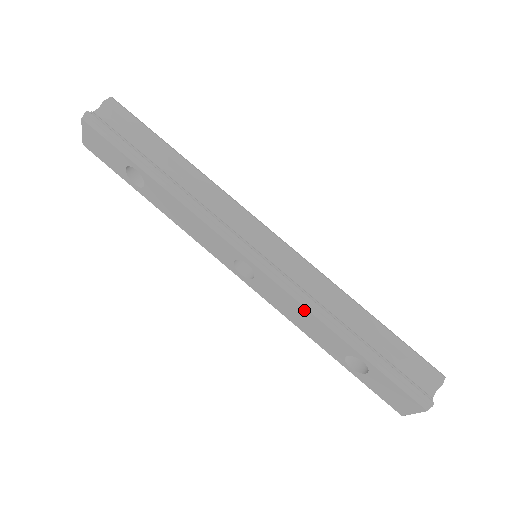
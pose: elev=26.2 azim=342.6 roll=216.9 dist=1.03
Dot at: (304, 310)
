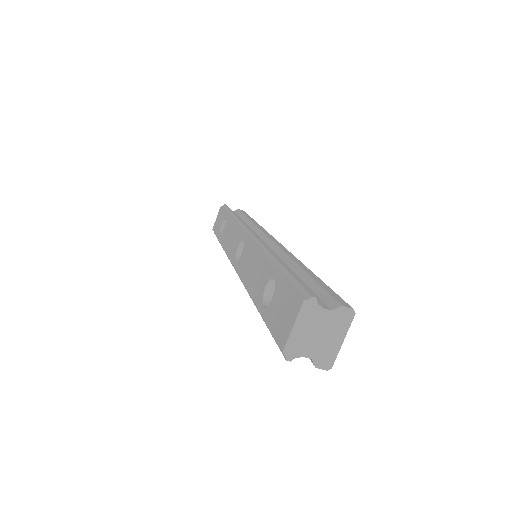
Dot at: (257, 254)
